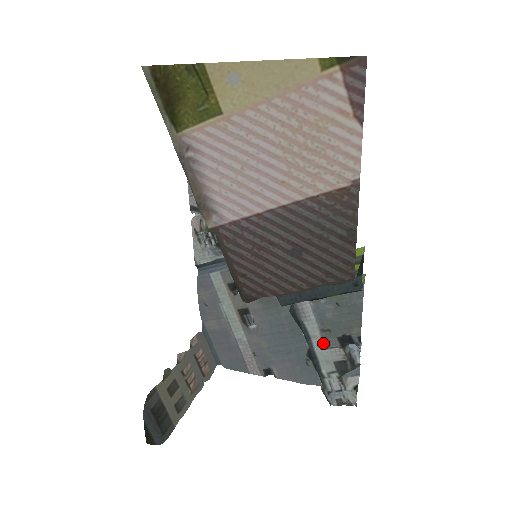
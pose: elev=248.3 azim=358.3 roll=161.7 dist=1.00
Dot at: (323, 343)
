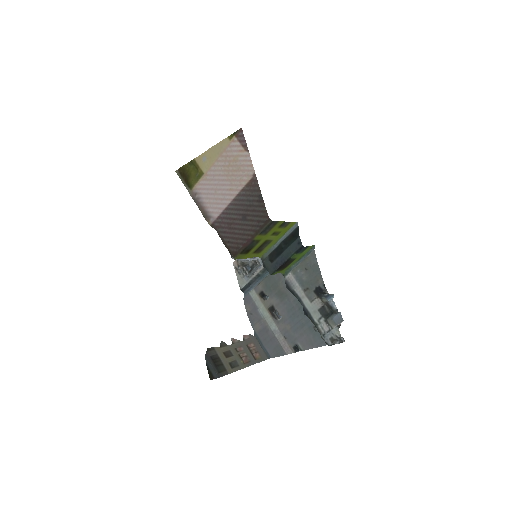
Dot at: (308, 299)
